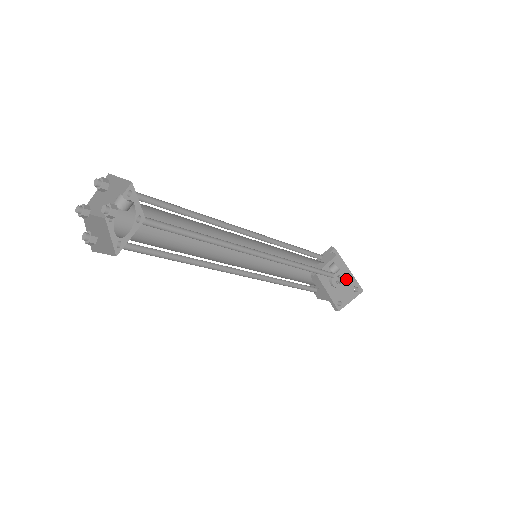
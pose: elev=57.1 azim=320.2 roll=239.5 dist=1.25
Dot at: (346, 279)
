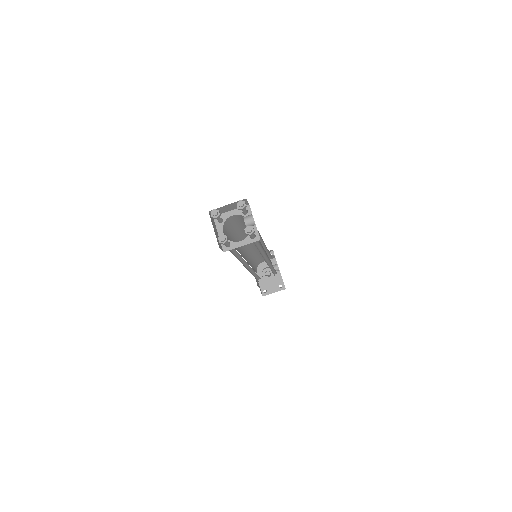
Dot at: (275, 276)
